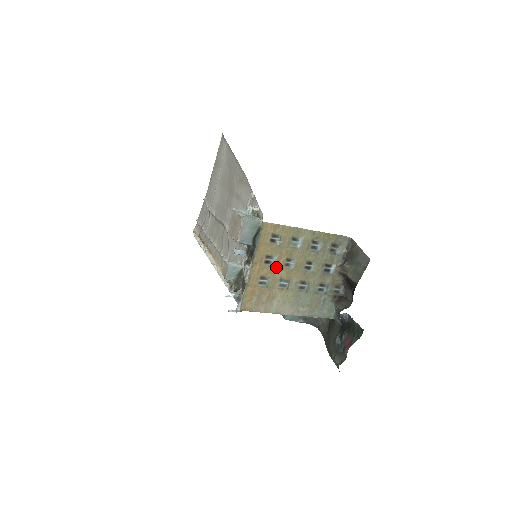
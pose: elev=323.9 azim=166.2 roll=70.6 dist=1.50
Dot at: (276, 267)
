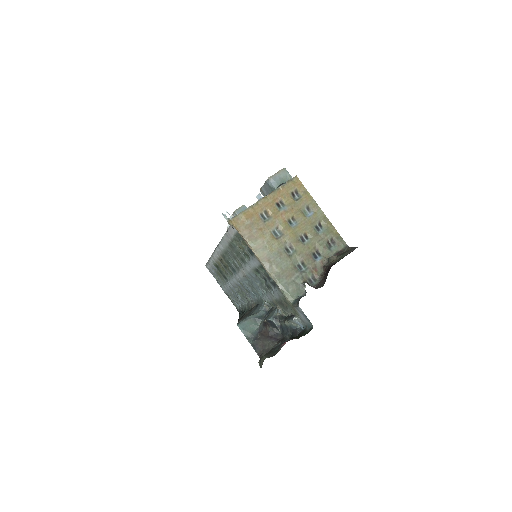
Dot at: (281, 215)
